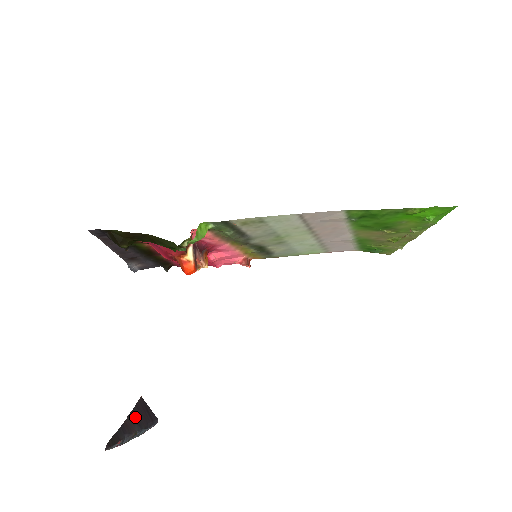
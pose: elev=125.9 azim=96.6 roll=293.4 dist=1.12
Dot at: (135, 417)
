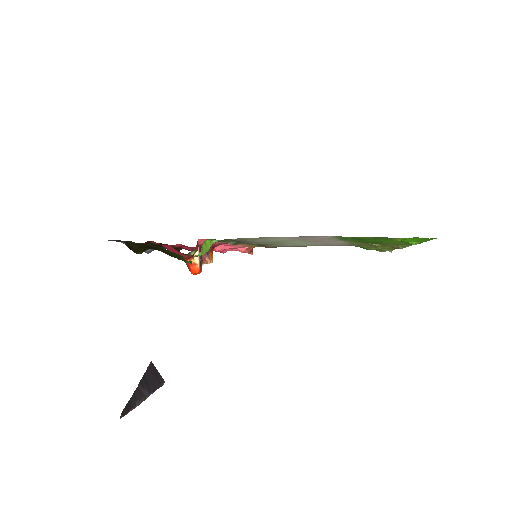
Dot at: (145, 383)
